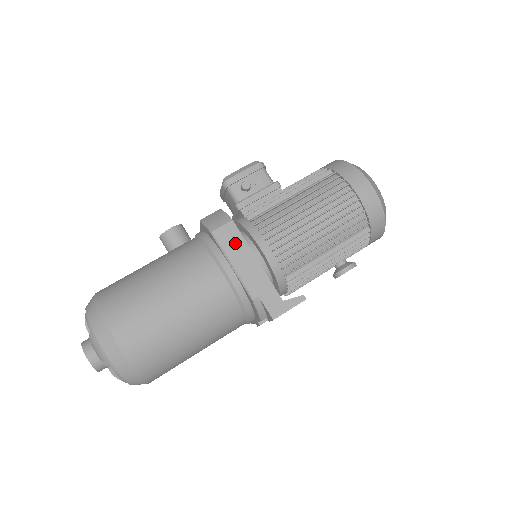
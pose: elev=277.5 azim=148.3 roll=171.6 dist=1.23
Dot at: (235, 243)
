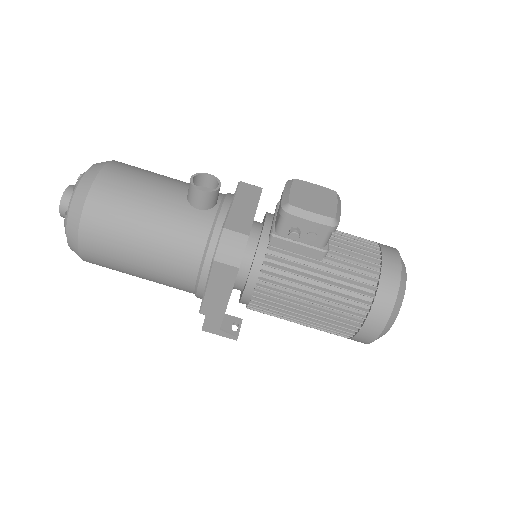
Dot at: (224, 280)
